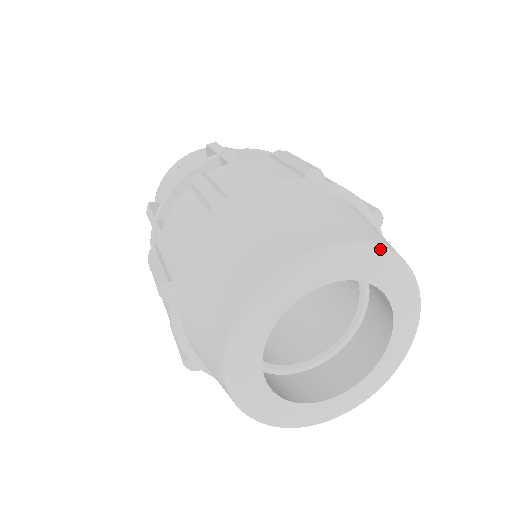
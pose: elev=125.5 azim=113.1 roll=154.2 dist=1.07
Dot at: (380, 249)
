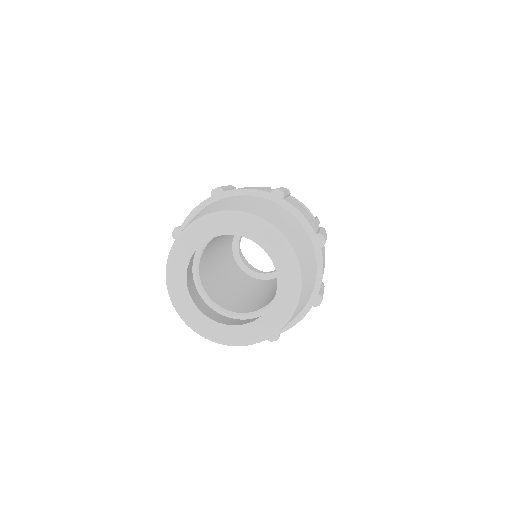
Dot at: (271, 226)
